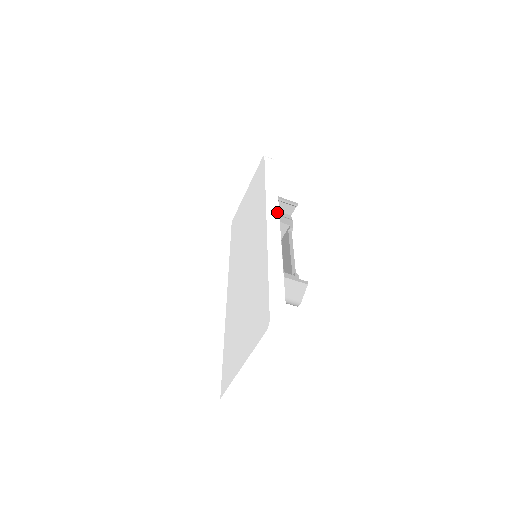
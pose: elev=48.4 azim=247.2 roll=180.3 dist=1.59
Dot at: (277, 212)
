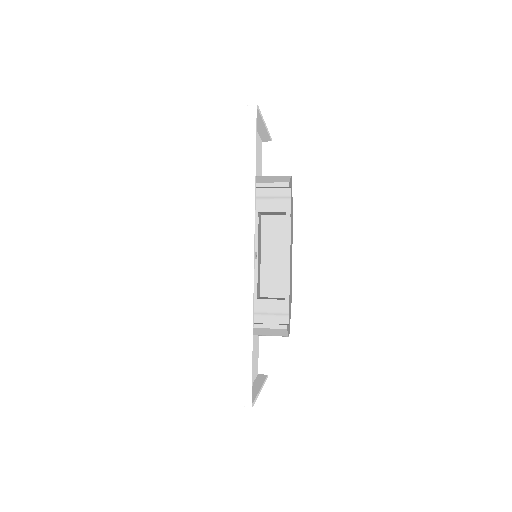
Dot at: (252, 233)
